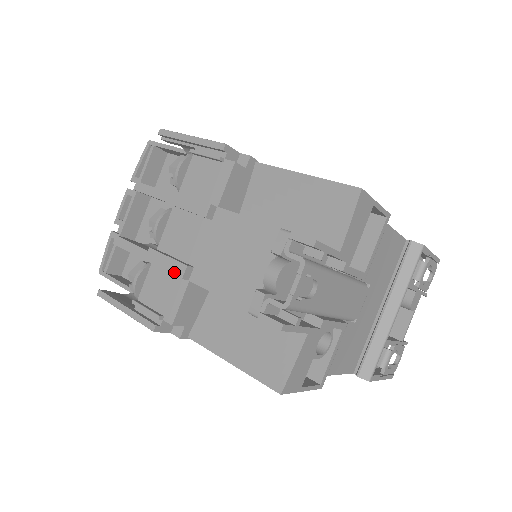
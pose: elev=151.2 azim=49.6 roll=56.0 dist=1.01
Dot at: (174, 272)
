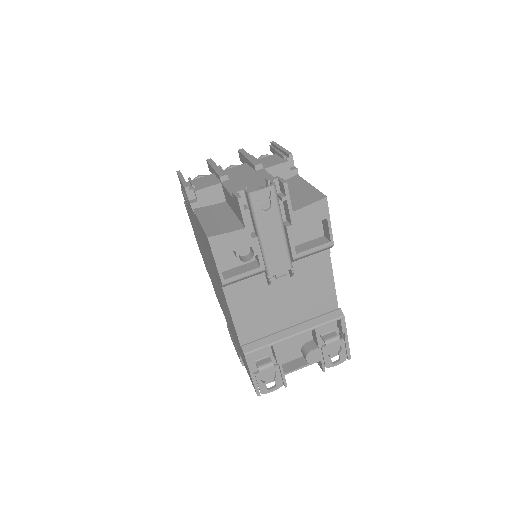
Dot at: (219, 174)
